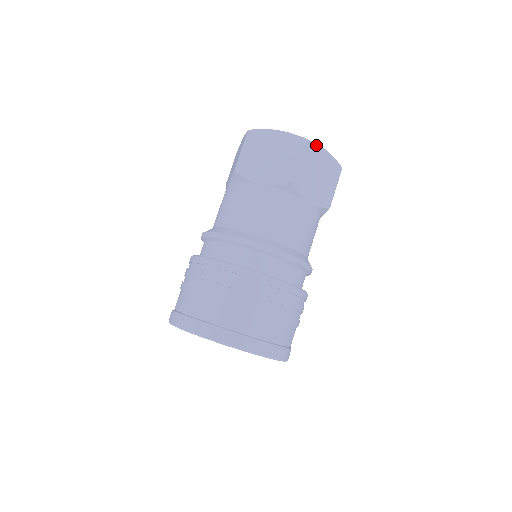
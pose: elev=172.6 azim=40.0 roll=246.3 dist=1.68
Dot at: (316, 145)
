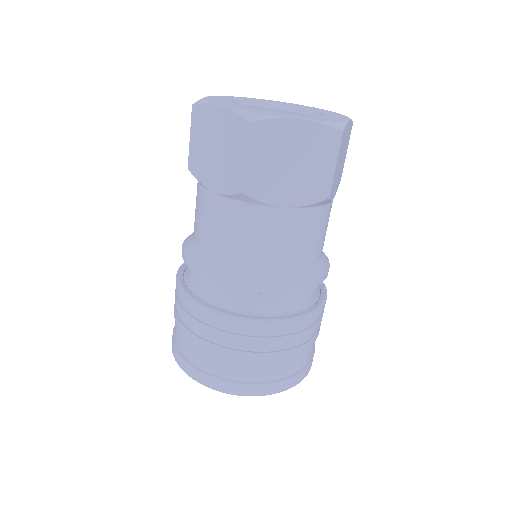
Dot at: (346, 125)
